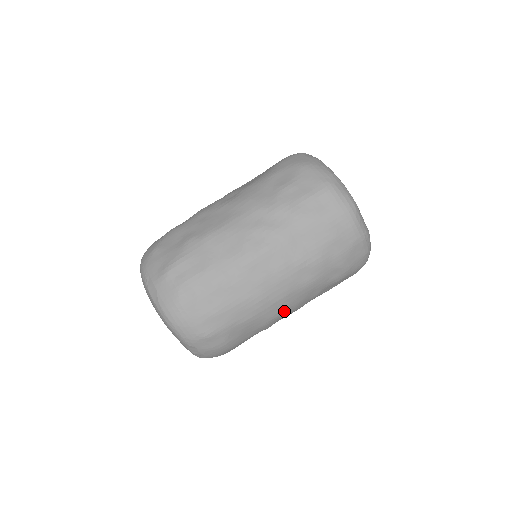
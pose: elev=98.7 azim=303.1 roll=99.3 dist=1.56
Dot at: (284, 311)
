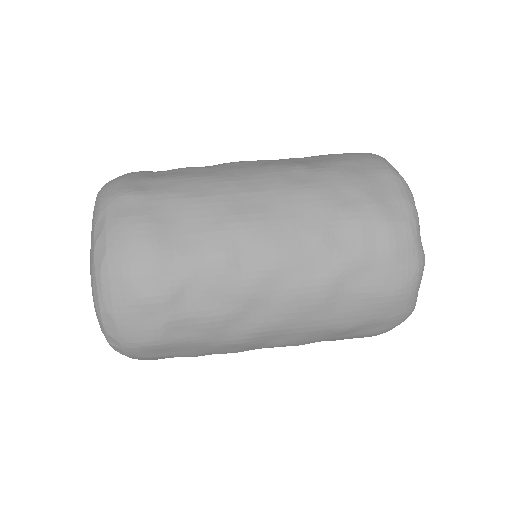
Dot at: (257, 220)
